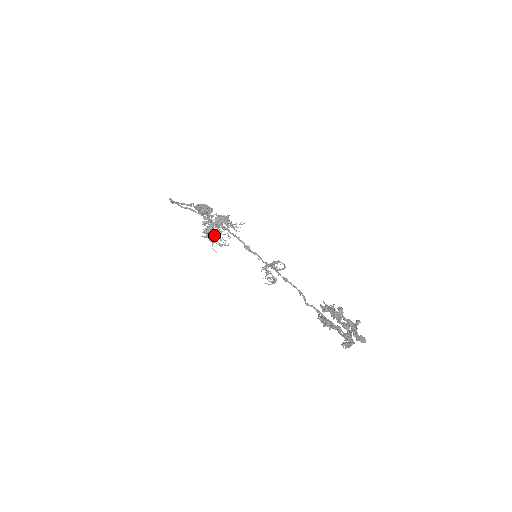
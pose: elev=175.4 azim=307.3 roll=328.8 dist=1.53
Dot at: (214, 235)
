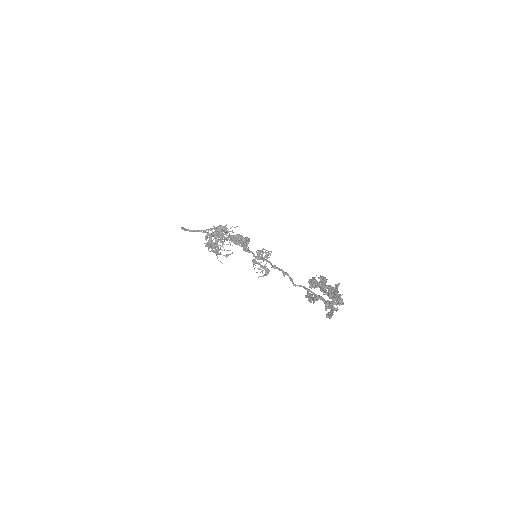
Dot at: occluded
